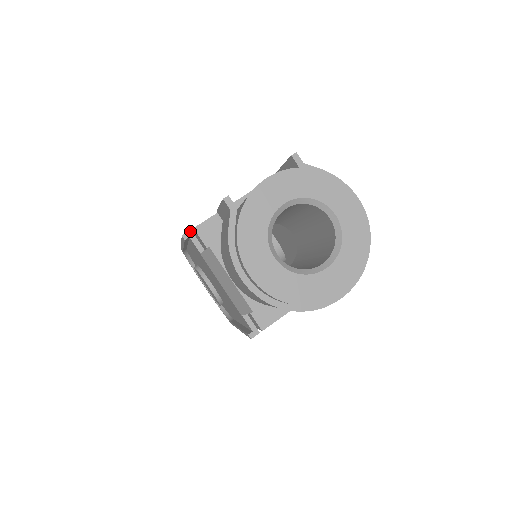
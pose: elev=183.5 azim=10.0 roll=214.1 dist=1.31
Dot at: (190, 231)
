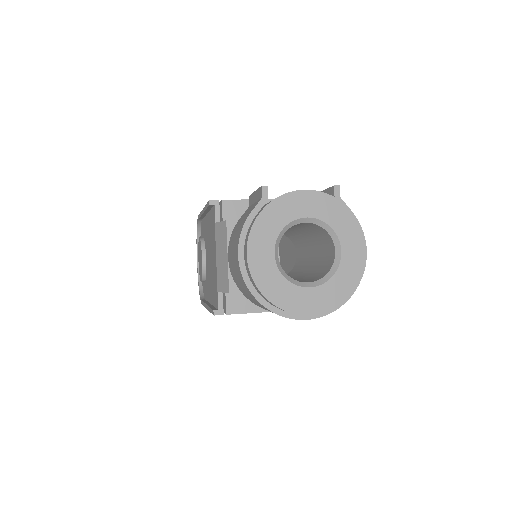
Dot at: (218, 200)
